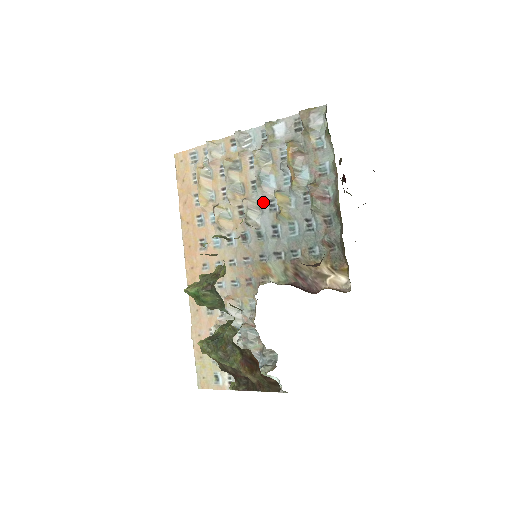
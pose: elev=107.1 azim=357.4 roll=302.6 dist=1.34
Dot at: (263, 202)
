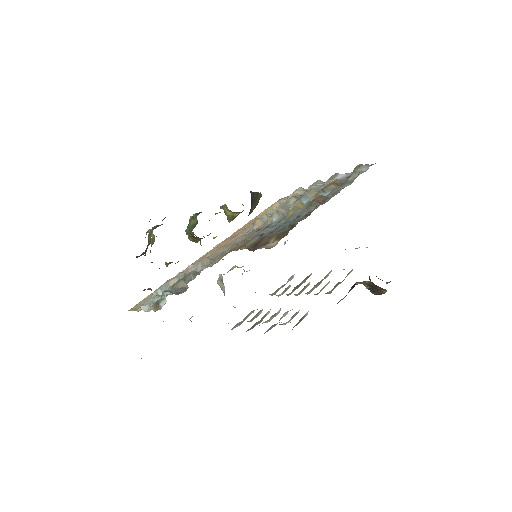
Dot at: occluded
